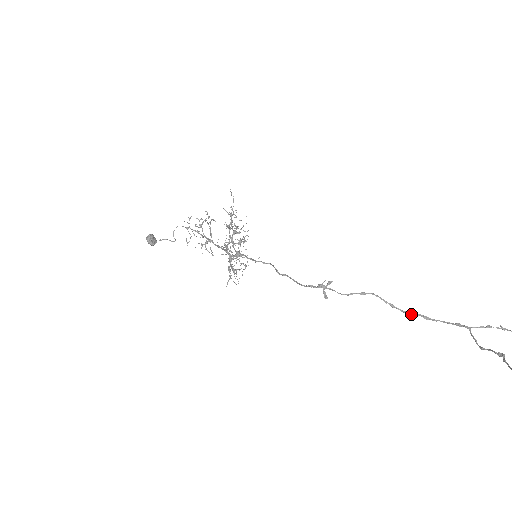
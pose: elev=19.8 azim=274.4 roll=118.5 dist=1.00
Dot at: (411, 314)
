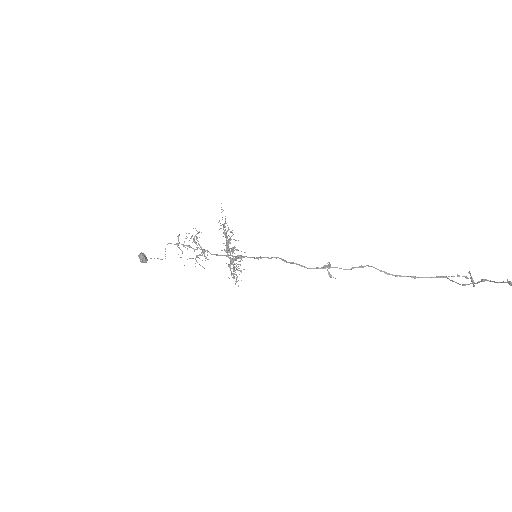
Dot at: occluded
